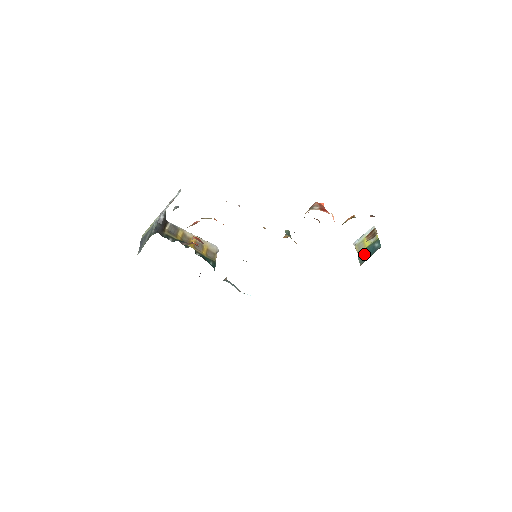
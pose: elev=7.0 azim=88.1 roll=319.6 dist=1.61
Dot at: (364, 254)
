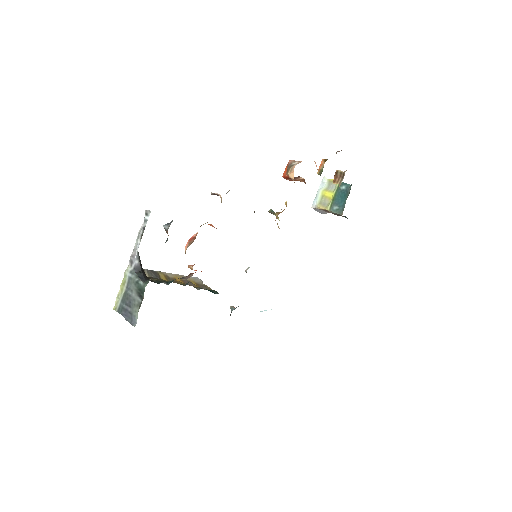
Dot at: (336, 204)
